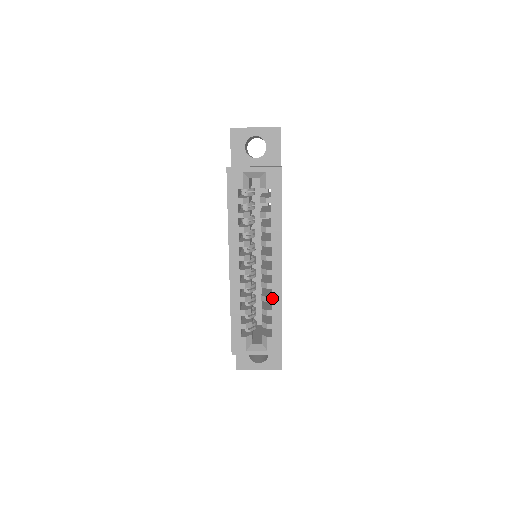
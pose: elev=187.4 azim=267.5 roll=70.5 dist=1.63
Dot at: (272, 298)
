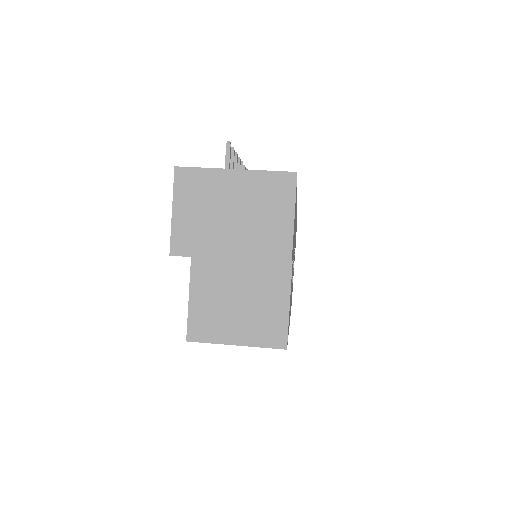
Dot at: occluded
